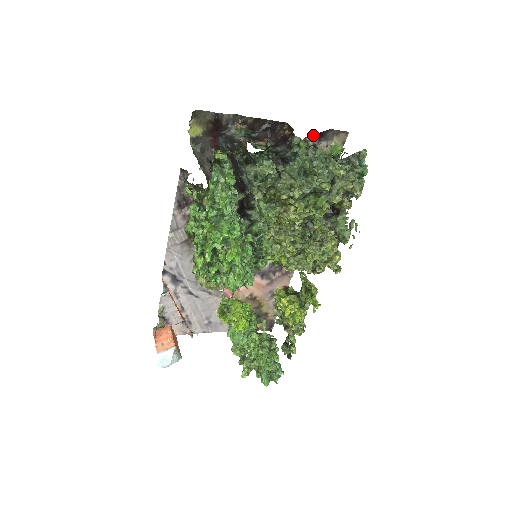
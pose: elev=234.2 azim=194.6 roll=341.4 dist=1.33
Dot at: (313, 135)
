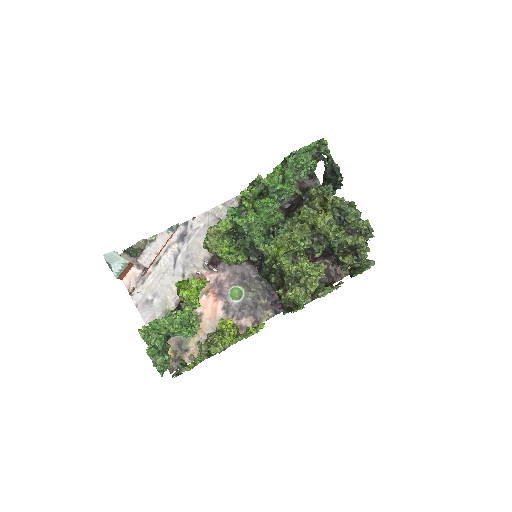
Dot at: occluded
